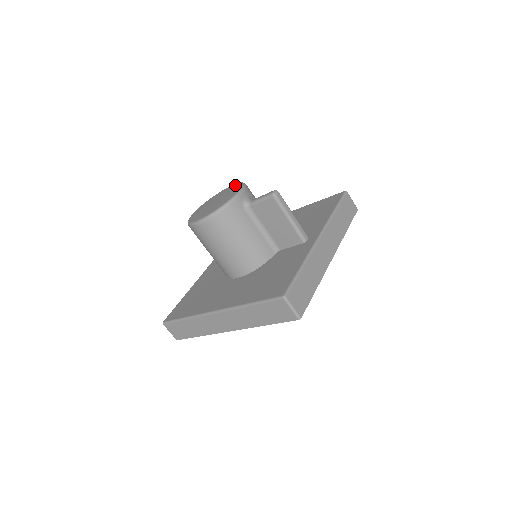
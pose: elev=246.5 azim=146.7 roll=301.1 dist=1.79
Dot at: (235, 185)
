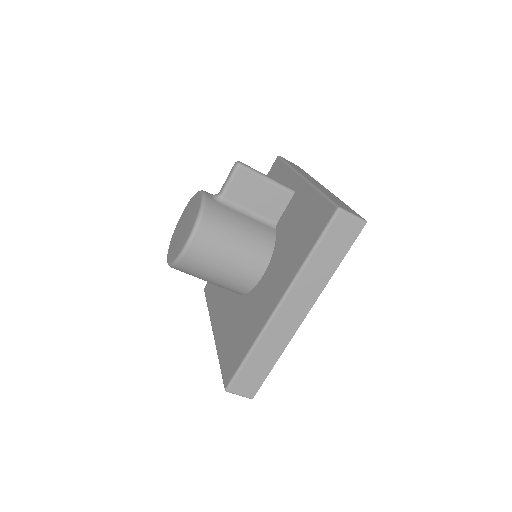
Dot at: (187, 205)
